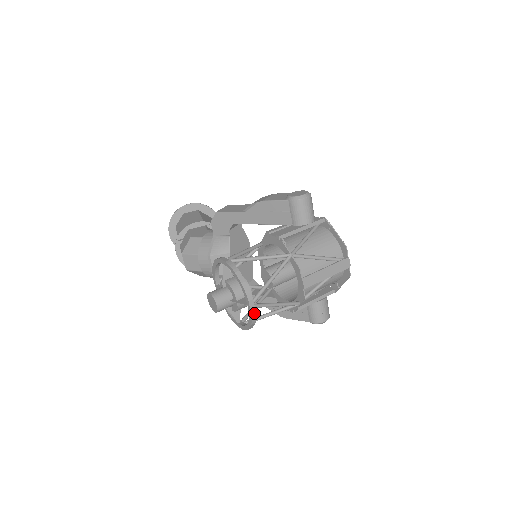
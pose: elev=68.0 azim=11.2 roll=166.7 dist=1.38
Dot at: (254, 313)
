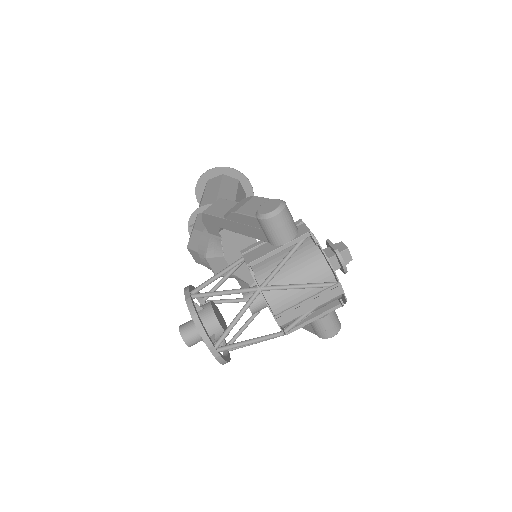
Dot at: (219, 357)
